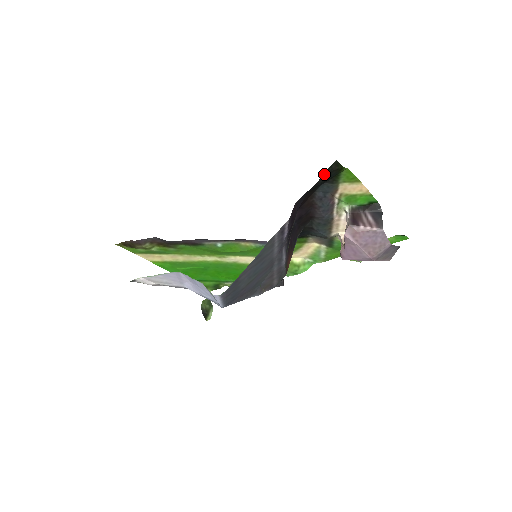
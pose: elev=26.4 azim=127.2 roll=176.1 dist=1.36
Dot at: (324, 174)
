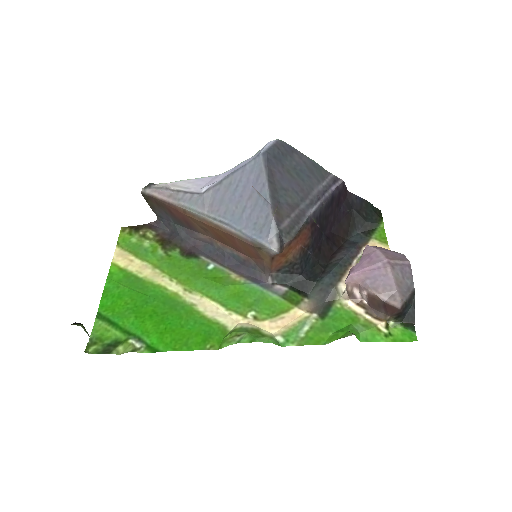
Dot at: (371, 205)
